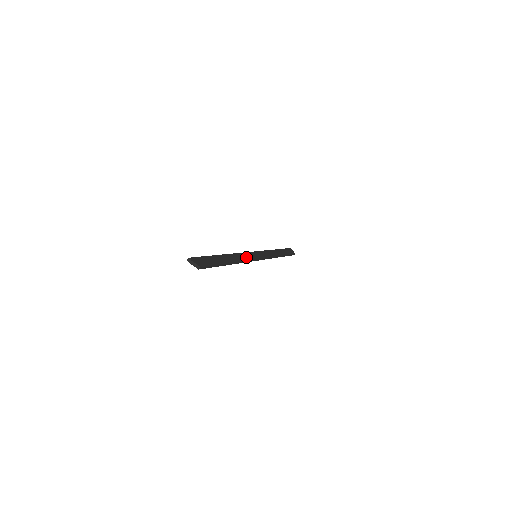
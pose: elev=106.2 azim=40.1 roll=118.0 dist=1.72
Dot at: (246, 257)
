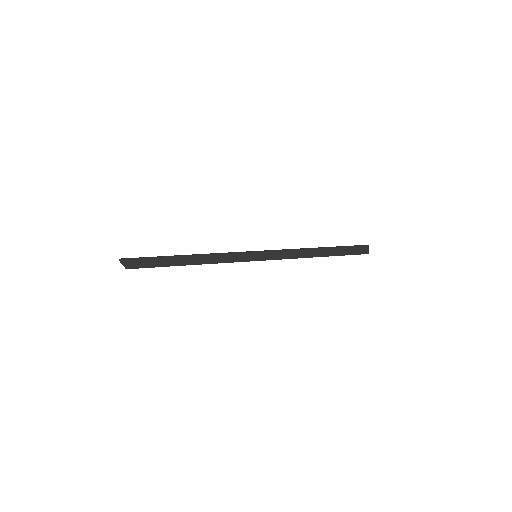
Dot at: (227, 259)
